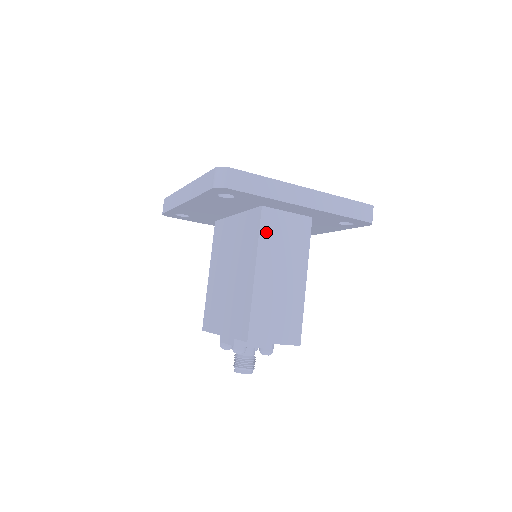
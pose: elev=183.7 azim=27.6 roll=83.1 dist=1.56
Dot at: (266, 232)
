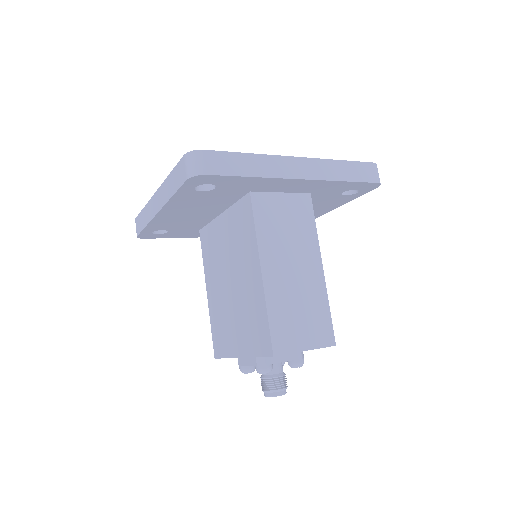
Dot at: (262, 221)
